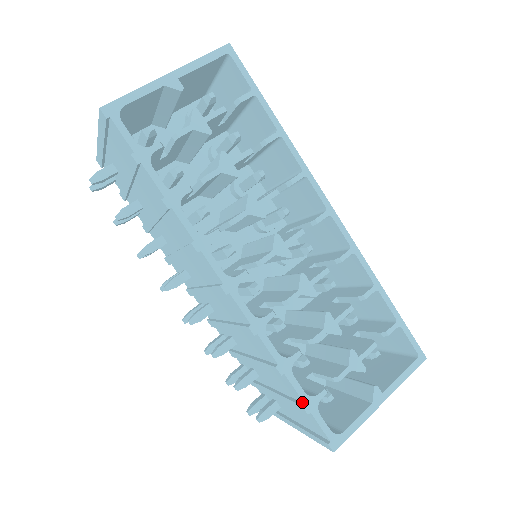
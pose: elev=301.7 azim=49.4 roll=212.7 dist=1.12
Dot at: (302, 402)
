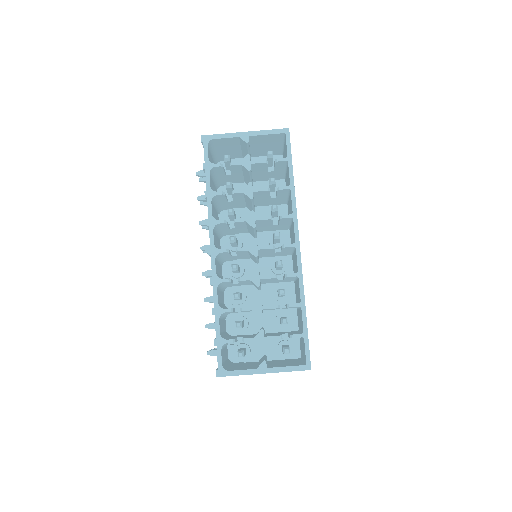
Dot at: (216, 338)
